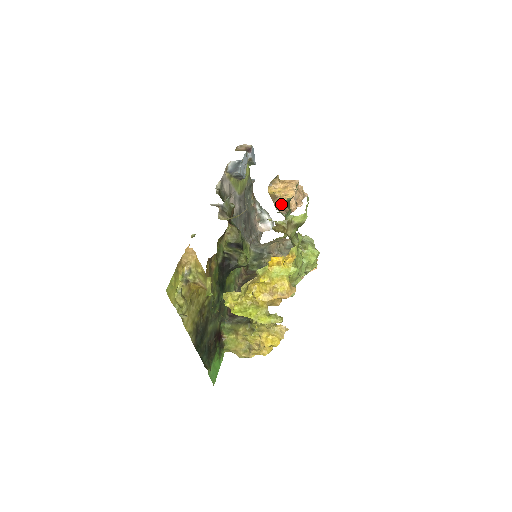
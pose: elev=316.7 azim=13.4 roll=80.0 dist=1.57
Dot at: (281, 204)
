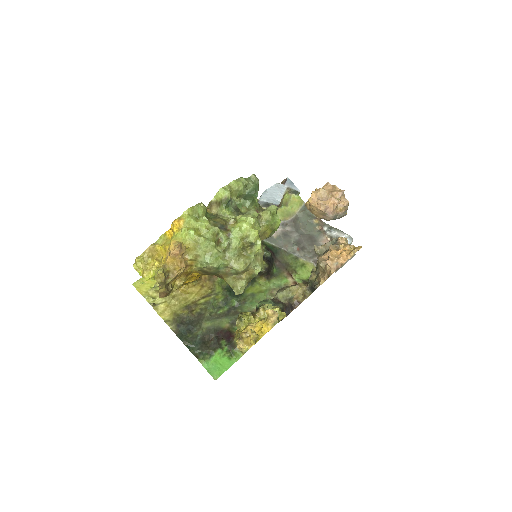
Dot at: (311, 210)
